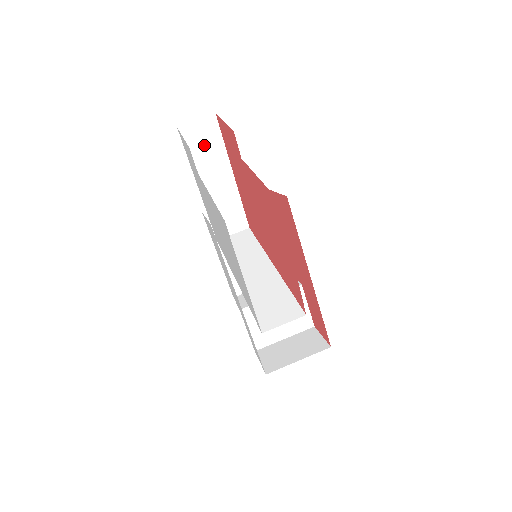
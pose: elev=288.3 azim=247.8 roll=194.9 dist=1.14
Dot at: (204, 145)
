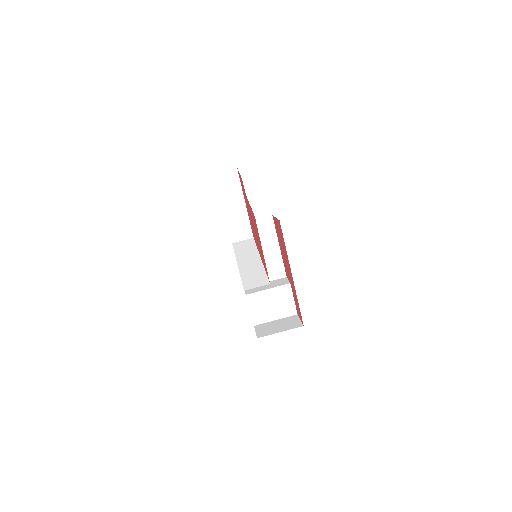
Dot at: (229, 184)
